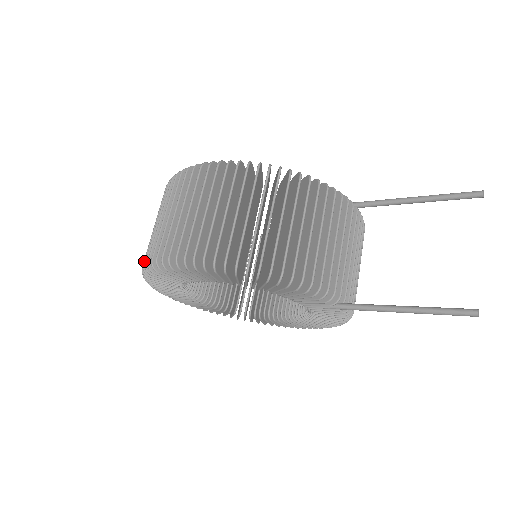
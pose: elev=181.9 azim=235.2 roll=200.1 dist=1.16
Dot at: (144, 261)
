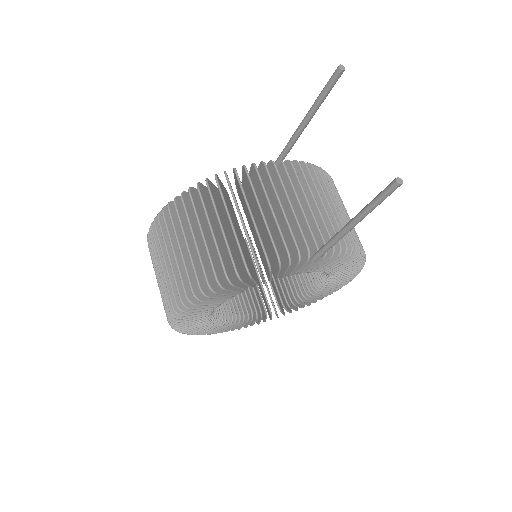
Dot at: occluded
